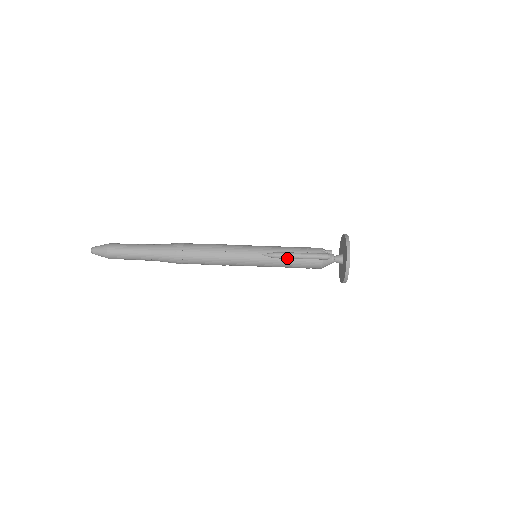
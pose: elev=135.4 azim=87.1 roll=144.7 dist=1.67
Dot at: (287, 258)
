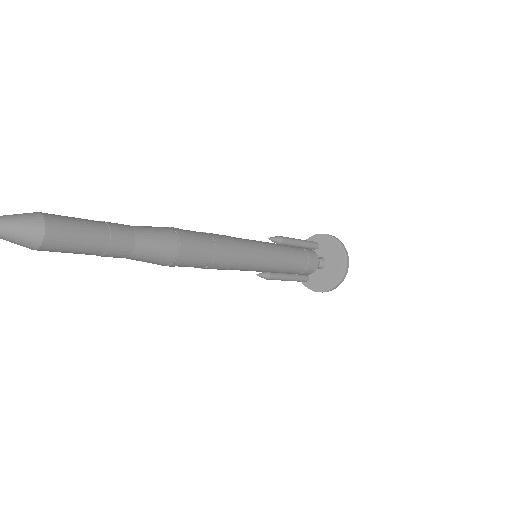
Dot at: (291, 242)
